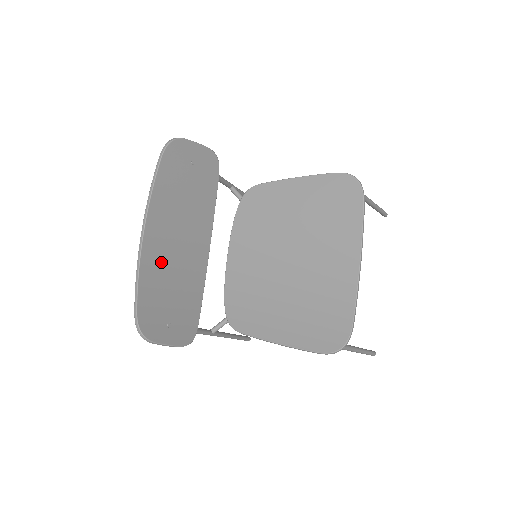
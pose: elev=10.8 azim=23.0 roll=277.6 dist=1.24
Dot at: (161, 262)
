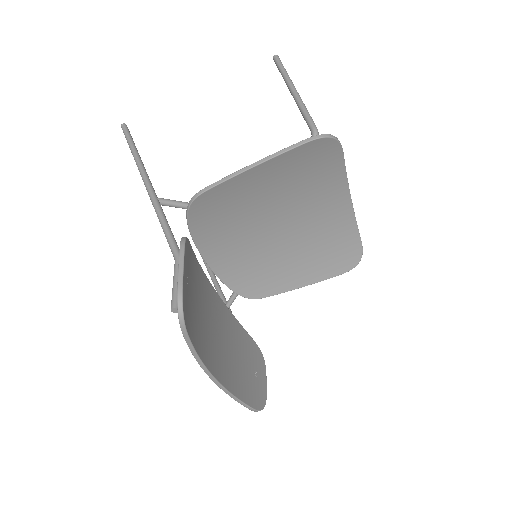
Dot at: (225, 362)
